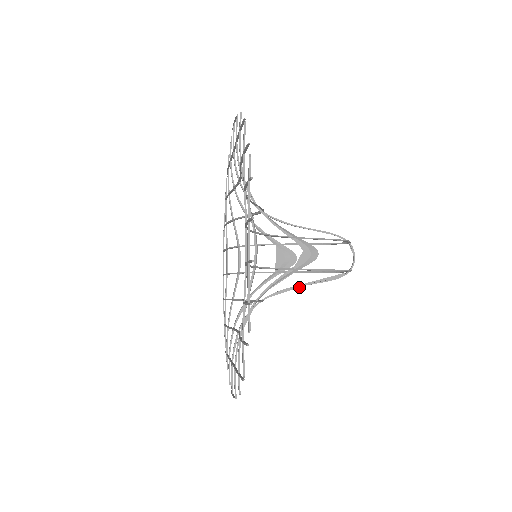
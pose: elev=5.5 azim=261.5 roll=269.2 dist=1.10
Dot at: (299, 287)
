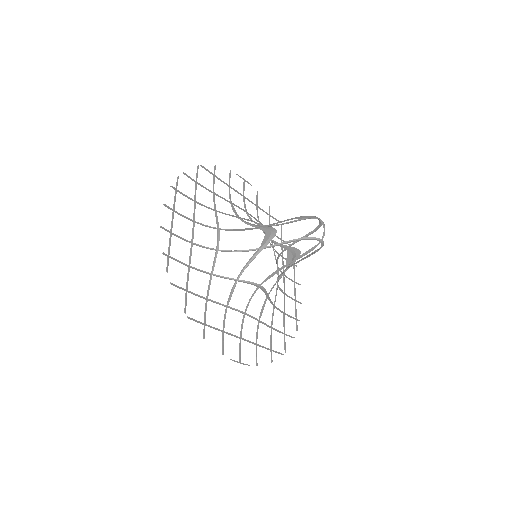
Dot at: occluded
